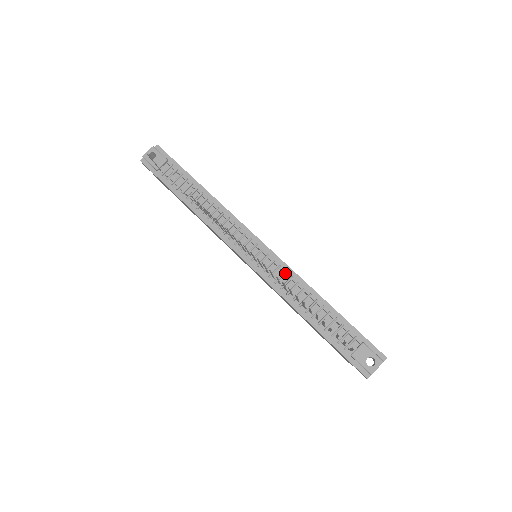
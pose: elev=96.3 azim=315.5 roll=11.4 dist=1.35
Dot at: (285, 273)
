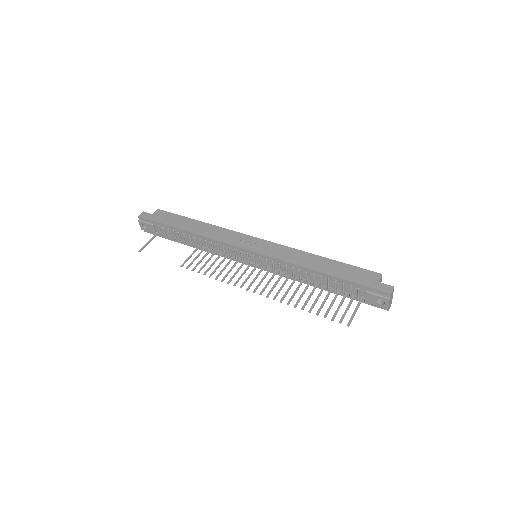
Dot at: (280, 265)
